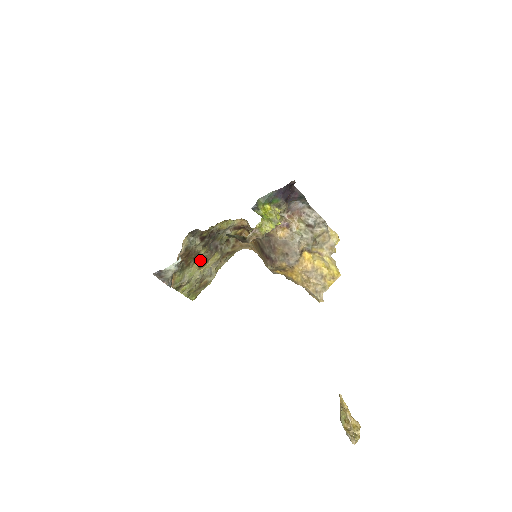
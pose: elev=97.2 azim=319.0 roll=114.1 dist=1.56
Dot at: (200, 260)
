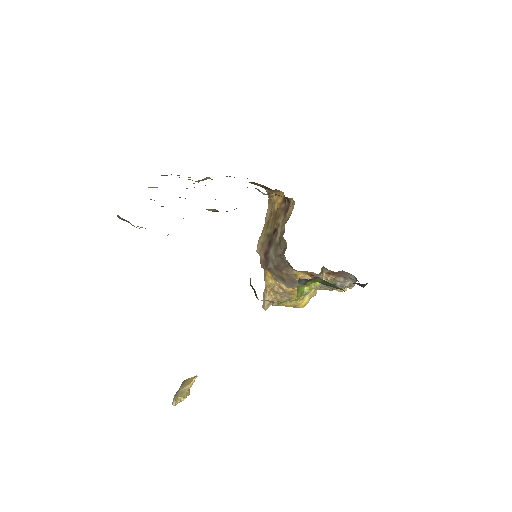
Dot at: occluded
